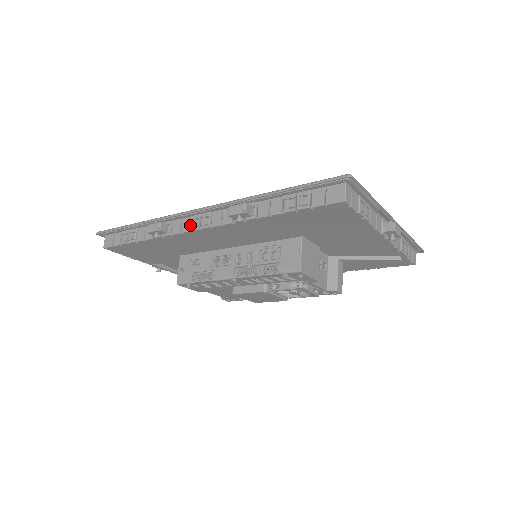
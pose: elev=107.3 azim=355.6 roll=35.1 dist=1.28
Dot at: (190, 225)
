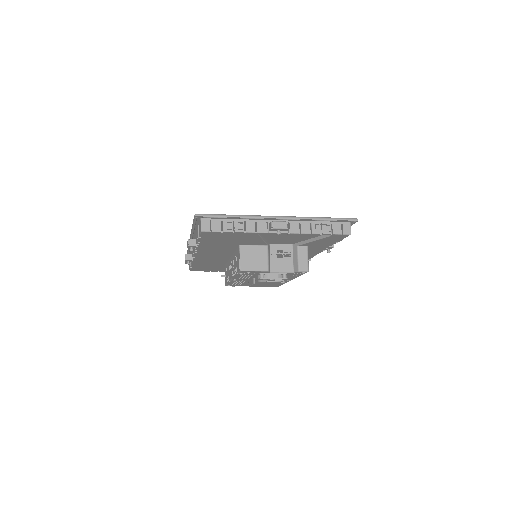
Dot at: occluded
